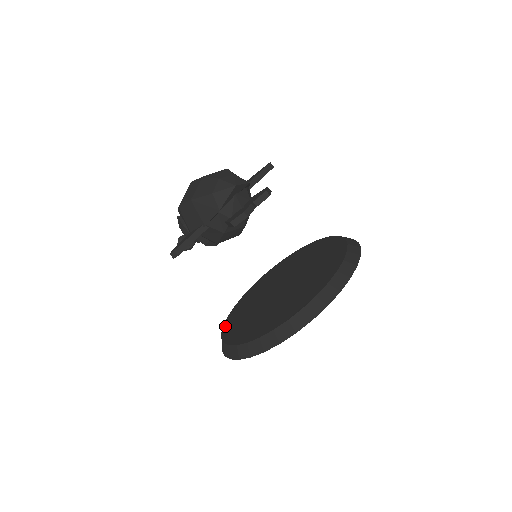
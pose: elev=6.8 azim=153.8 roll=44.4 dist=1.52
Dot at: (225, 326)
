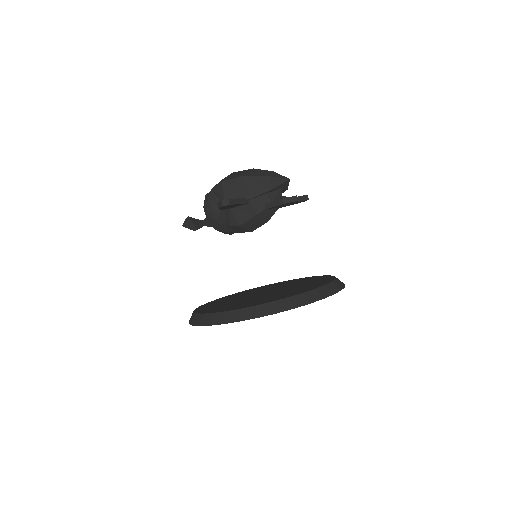
Dot at: (199, 311)
